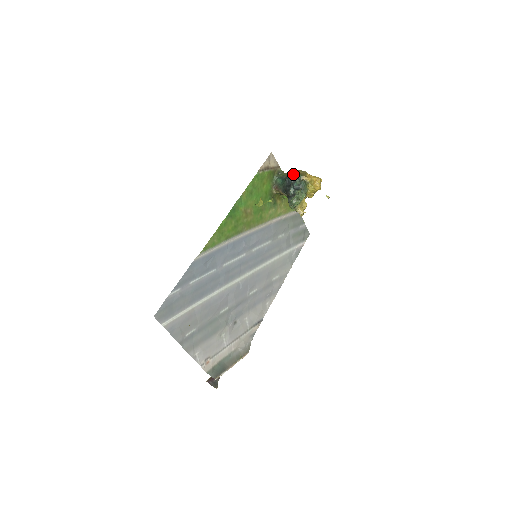
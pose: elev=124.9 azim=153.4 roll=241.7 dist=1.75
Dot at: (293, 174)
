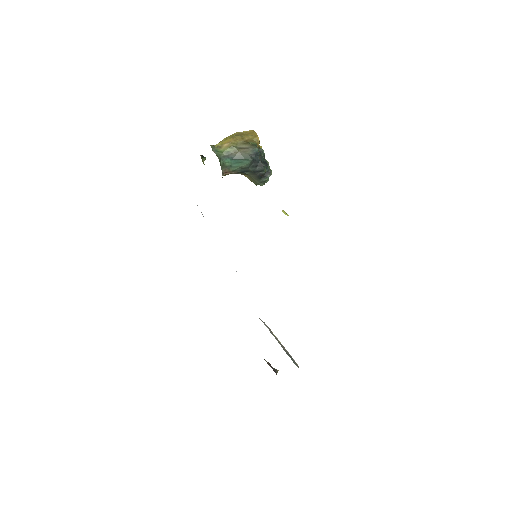
Dot at: (254, 149)
